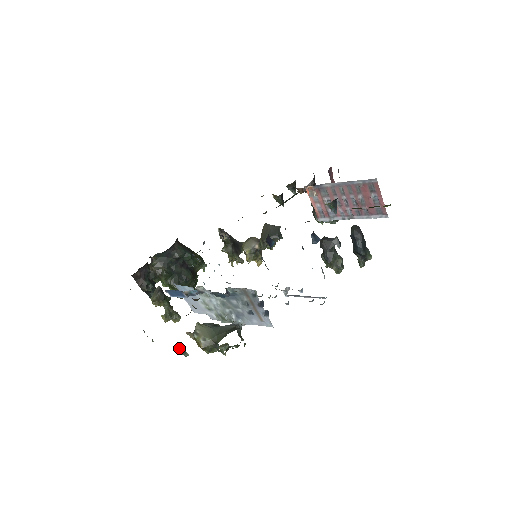
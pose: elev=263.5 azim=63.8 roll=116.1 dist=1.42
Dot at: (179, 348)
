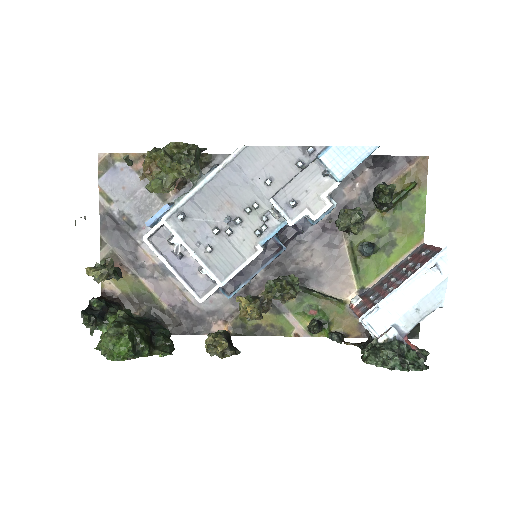
Dot at: occluded
